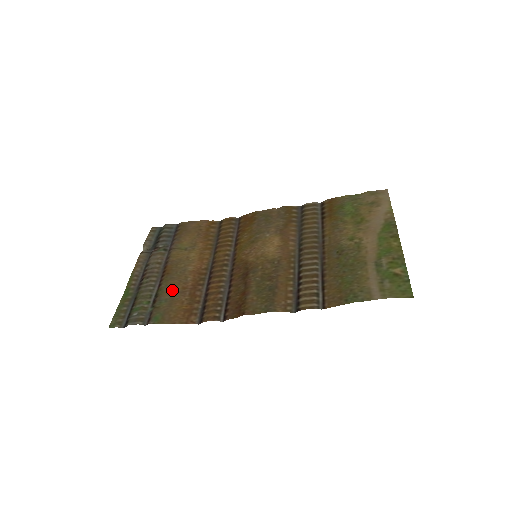
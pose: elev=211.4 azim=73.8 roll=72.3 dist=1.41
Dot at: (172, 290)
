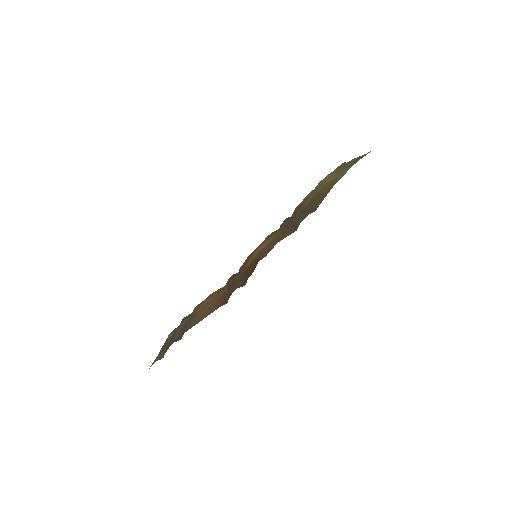
Dot at: (197, 317)
